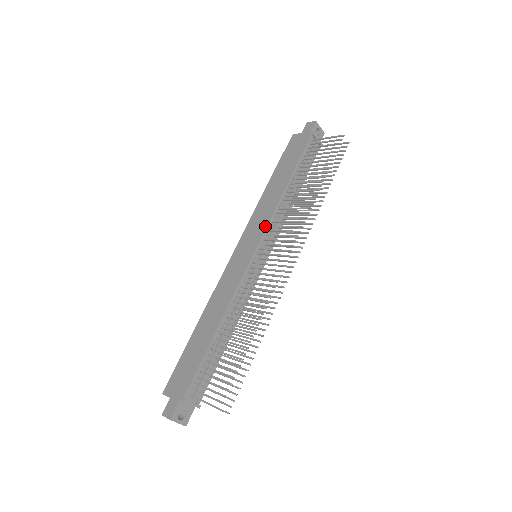
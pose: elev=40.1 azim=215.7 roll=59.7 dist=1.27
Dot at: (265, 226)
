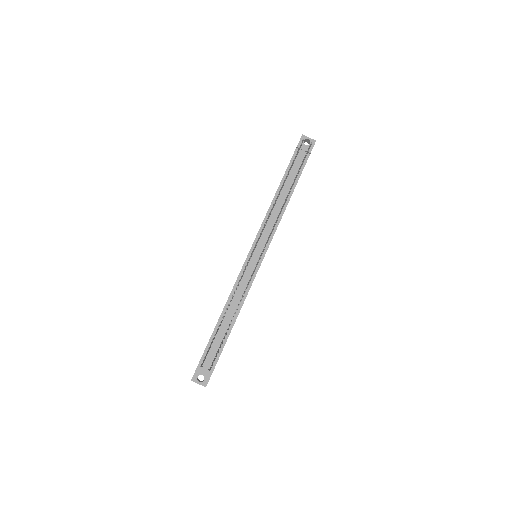
Dot at: (258, 231)
